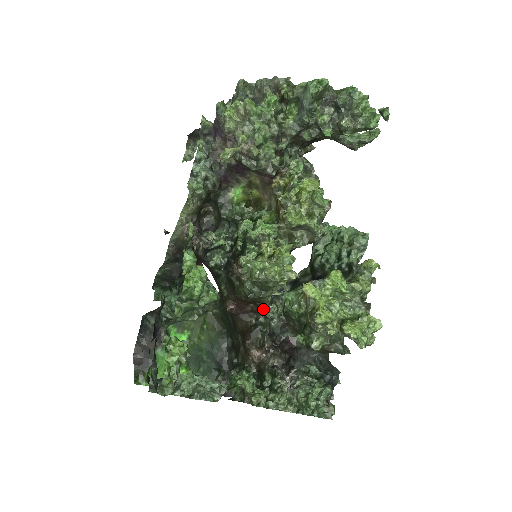
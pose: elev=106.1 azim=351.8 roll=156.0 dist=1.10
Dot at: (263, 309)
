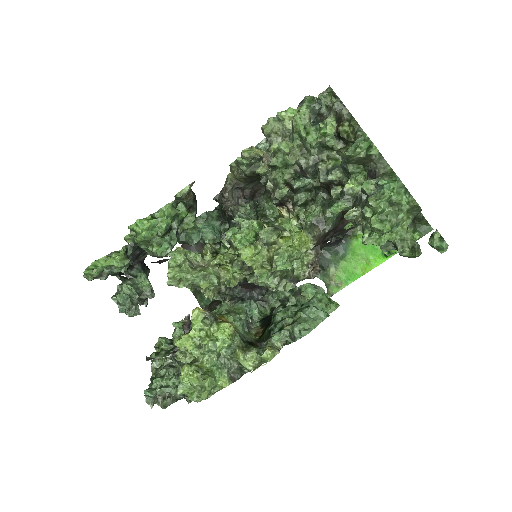
Dot at: (224, 298)
